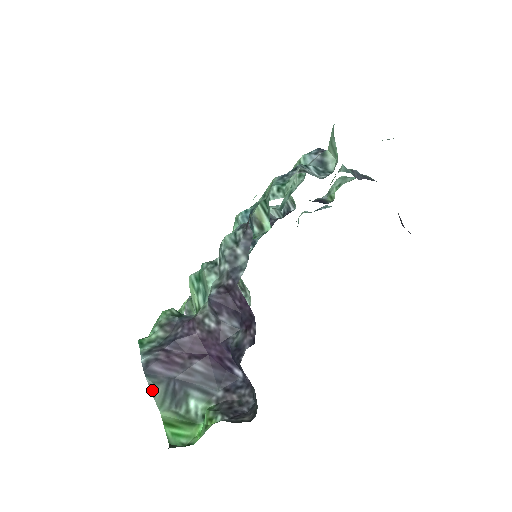
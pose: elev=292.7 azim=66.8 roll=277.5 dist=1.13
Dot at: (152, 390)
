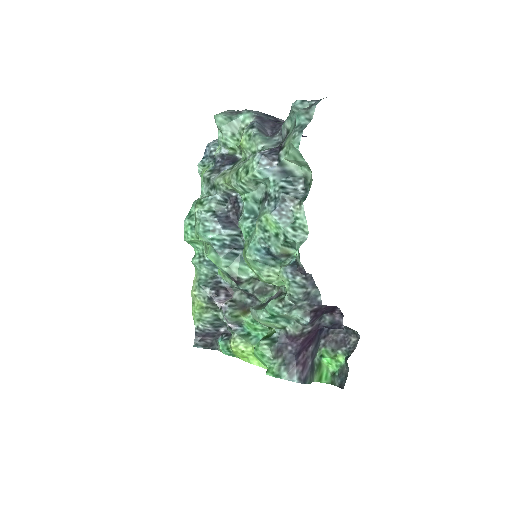
Dot at: occluded
